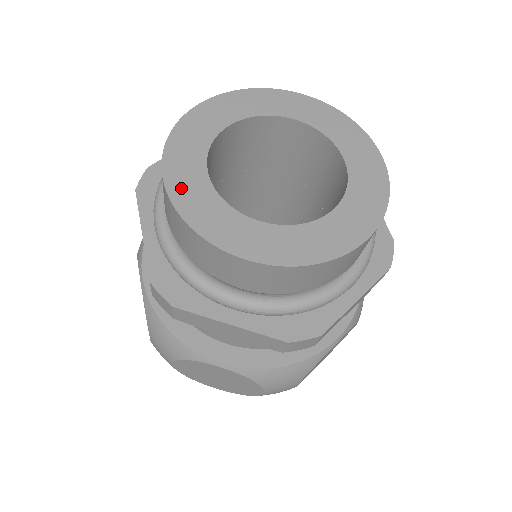
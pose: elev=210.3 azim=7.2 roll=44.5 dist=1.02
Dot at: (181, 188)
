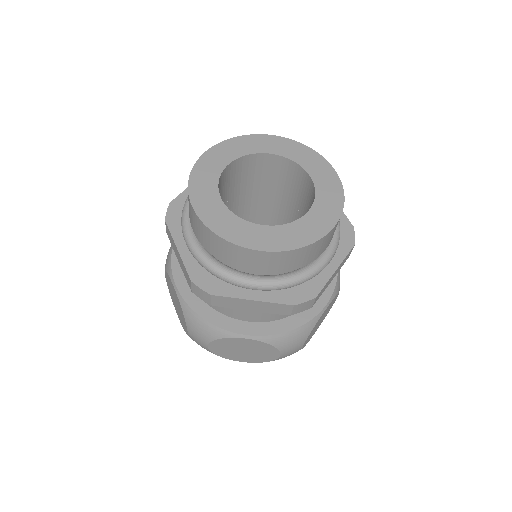
Dot at: (206, 212)
